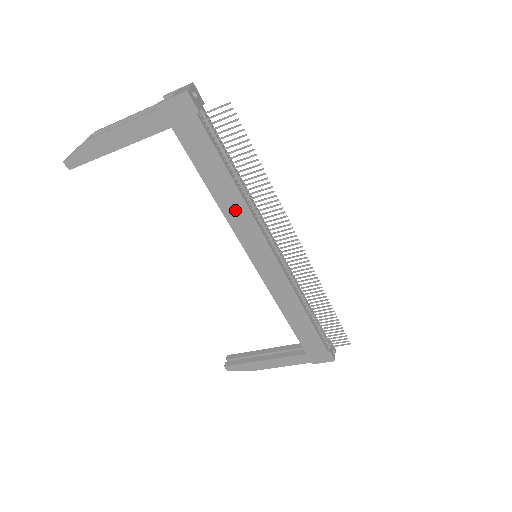
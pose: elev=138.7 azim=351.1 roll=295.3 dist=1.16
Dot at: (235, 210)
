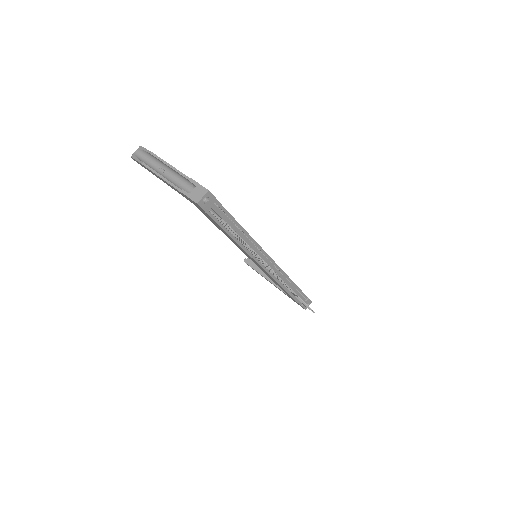
Dot at: occluded
